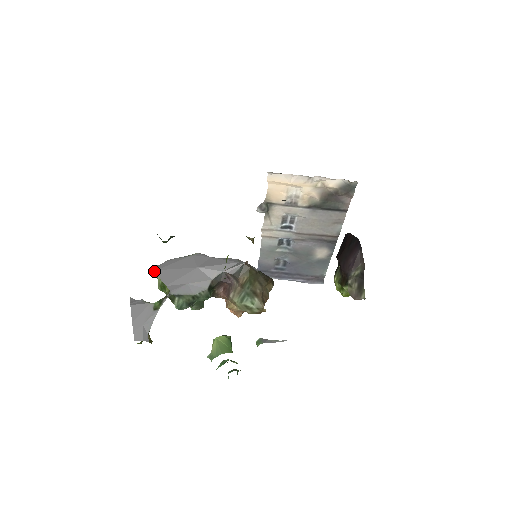
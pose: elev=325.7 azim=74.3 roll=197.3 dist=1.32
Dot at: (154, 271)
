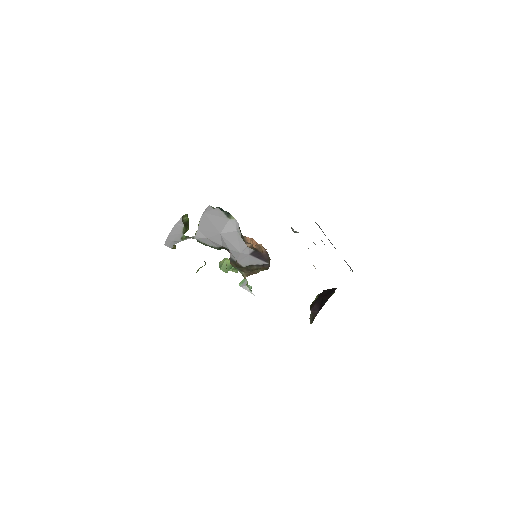
Dot at: (207, 209)
